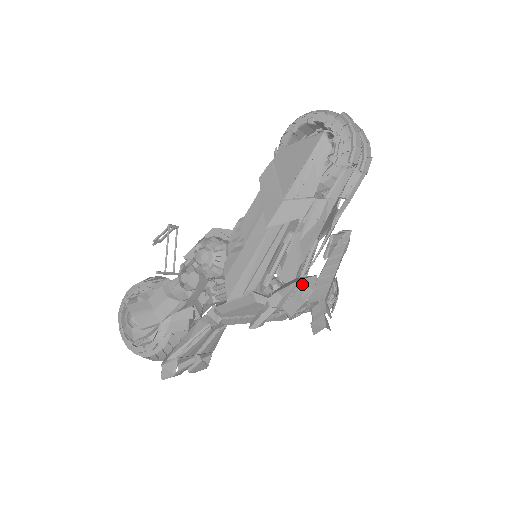
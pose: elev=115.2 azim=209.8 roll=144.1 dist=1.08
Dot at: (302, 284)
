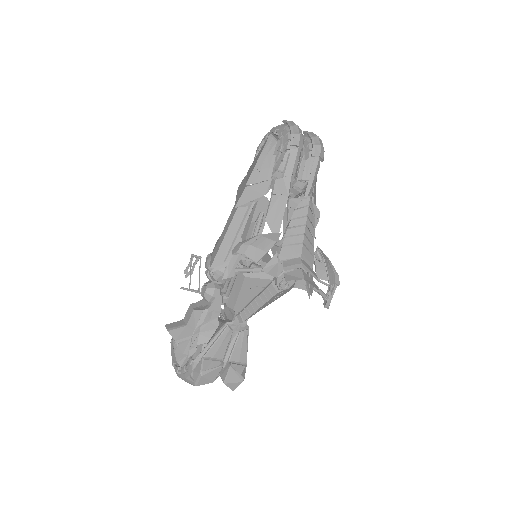
Dot at: (264, 237)
